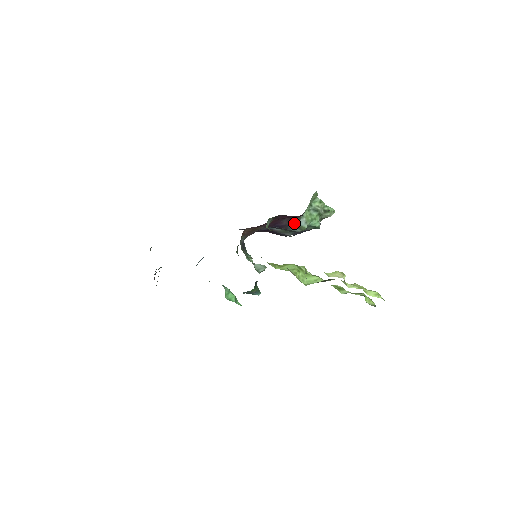
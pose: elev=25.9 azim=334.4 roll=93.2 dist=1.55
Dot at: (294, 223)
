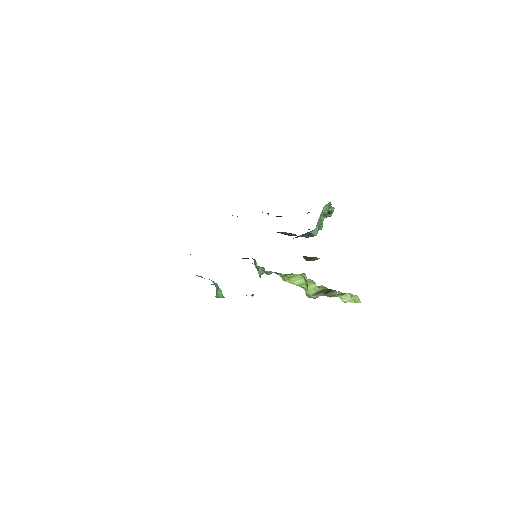
Dot at: (308, 232)
